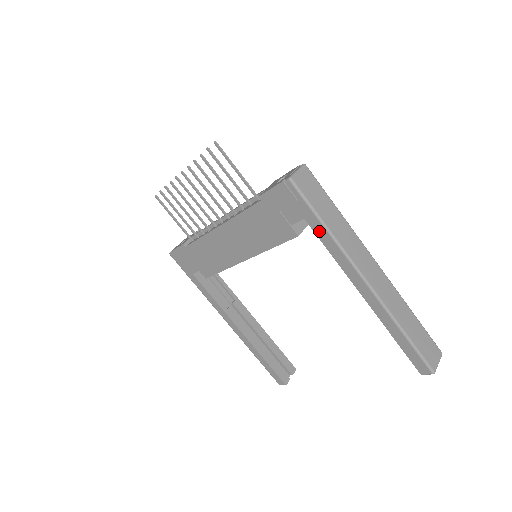
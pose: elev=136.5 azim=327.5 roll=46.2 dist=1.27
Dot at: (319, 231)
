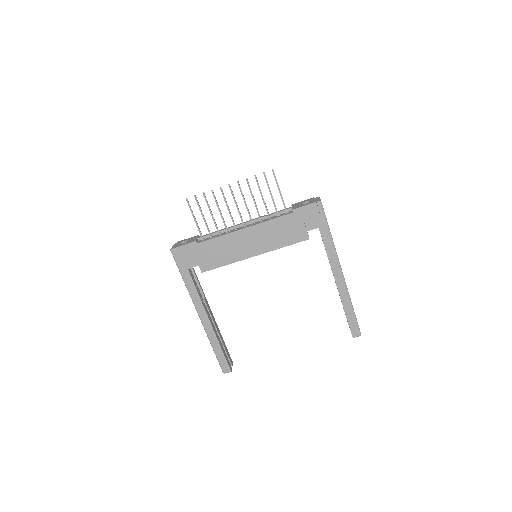
Dot at: (325, 237)
